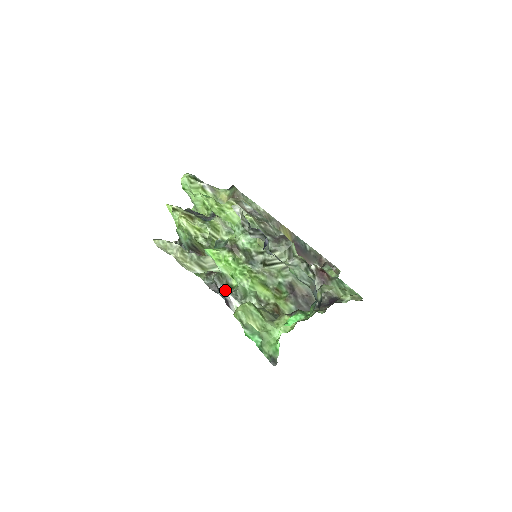
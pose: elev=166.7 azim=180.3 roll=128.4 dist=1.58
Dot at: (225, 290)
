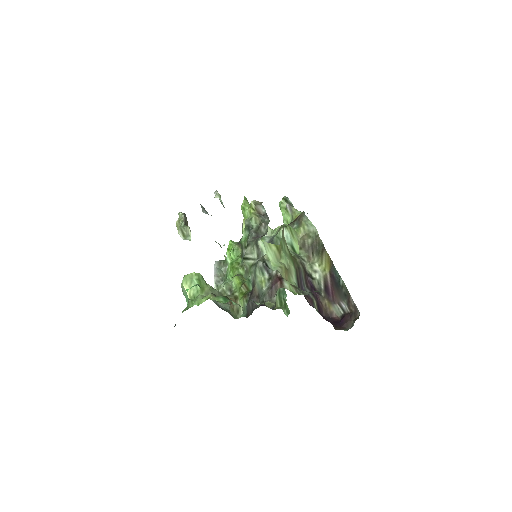
Dot at: (216, 272)
